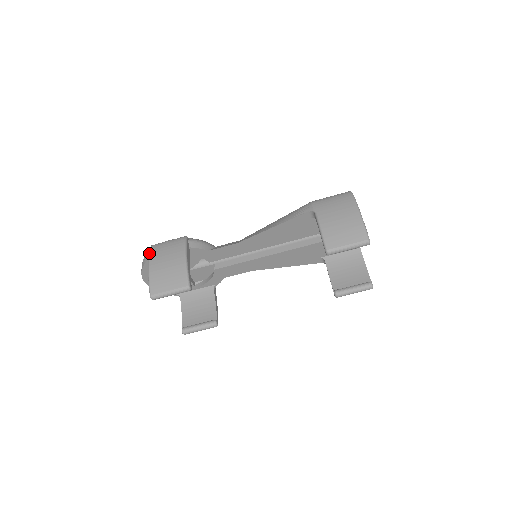
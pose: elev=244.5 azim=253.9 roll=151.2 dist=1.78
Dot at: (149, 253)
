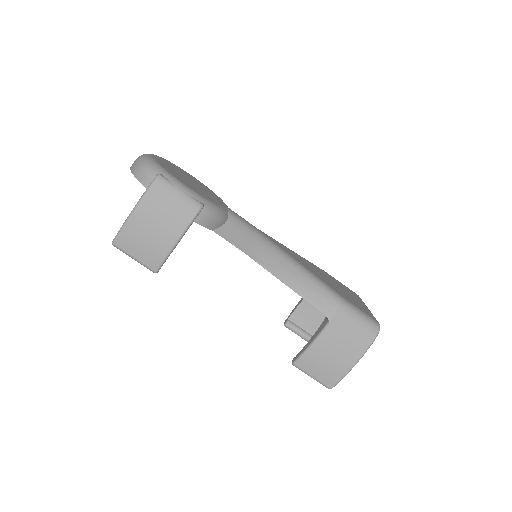
Dot at: (147, 191)
